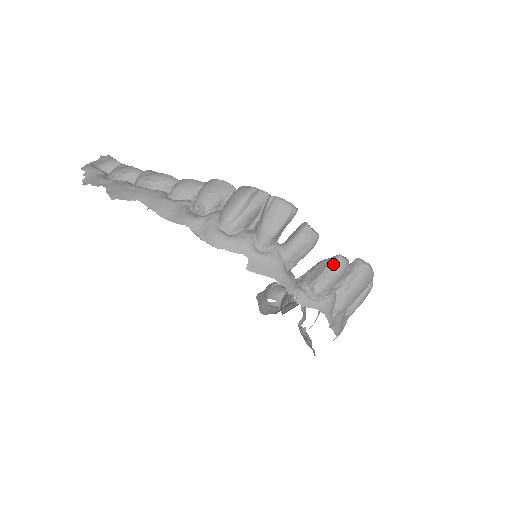
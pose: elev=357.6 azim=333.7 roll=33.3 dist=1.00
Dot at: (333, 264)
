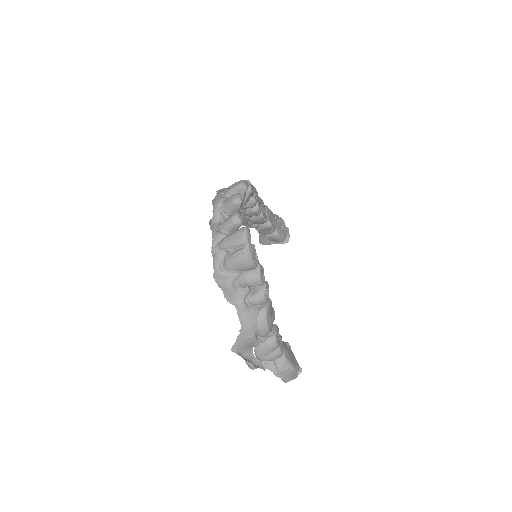
Dot at: (233, 215)
